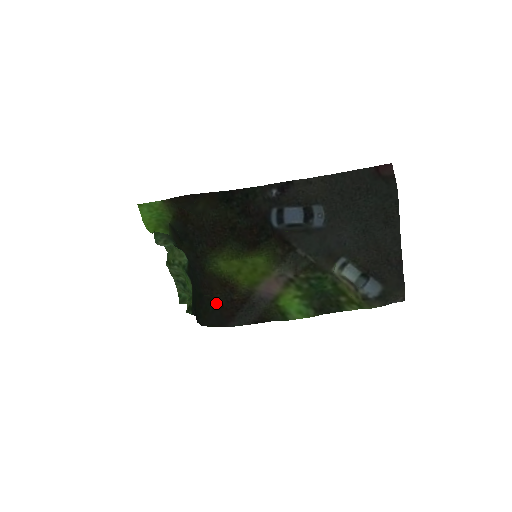
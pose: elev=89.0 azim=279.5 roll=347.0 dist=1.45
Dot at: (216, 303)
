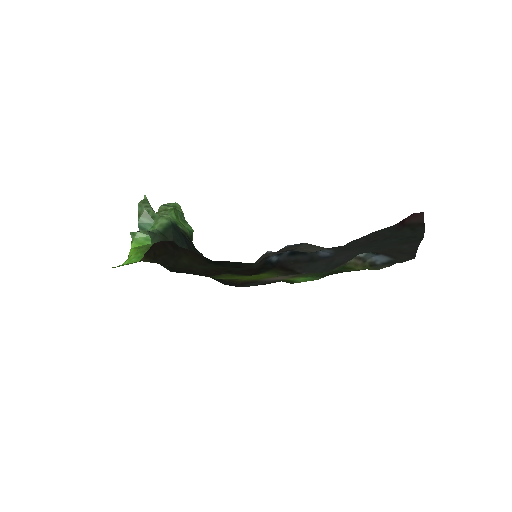
Dot at: occluded
